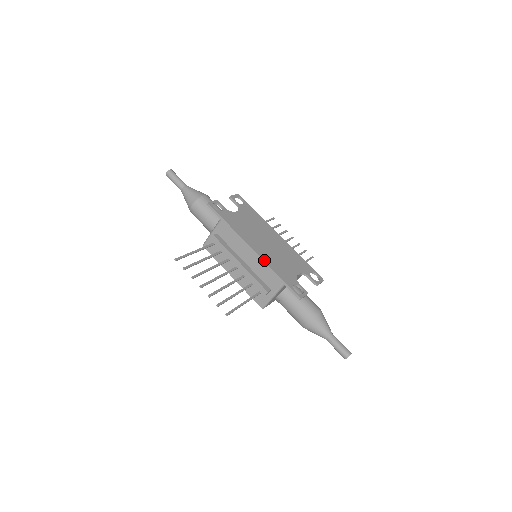
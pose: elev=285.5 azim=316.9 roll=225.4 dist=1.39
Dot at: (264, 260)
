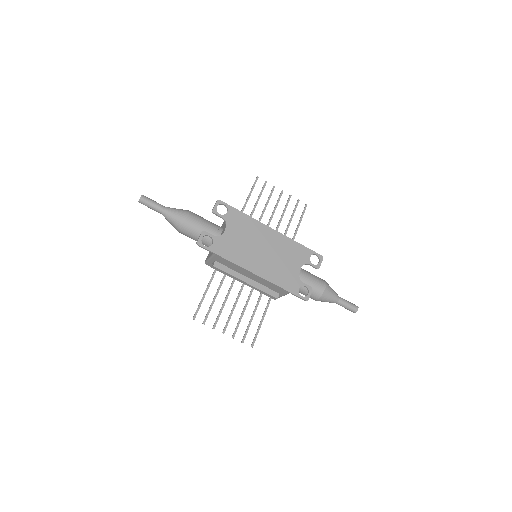
Dot at: (267, 279)
